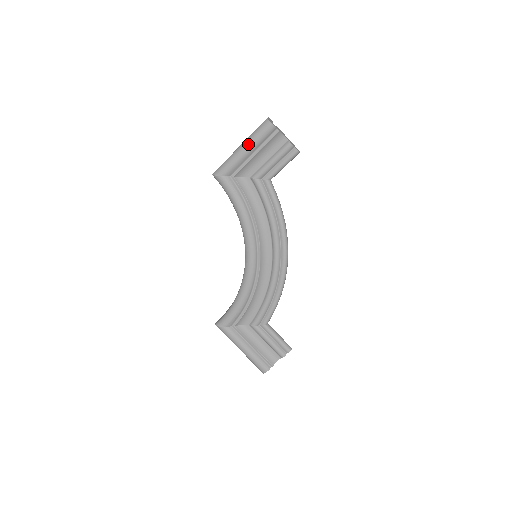
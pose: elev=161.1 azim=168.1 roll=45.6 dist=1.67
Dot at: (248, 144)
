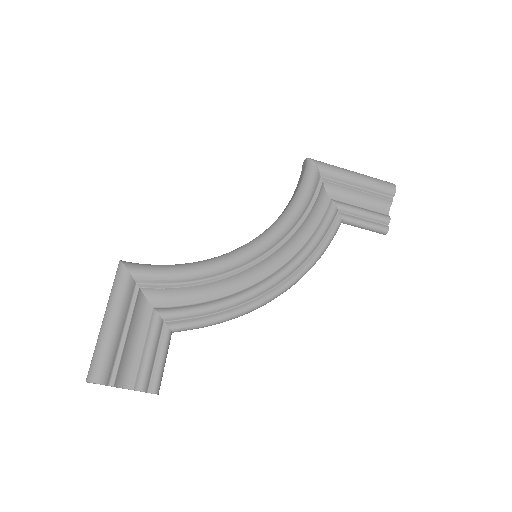
Dot at: (364, 177)
